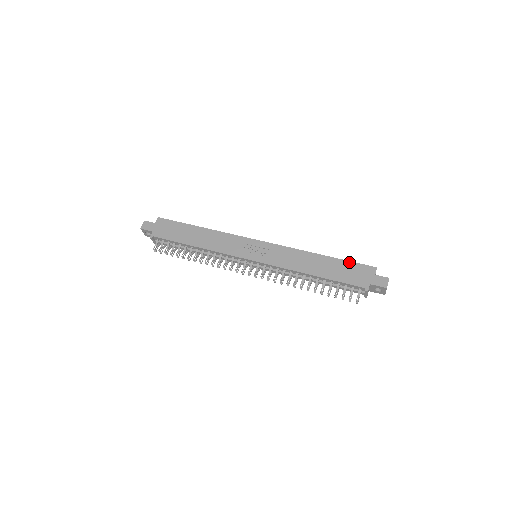
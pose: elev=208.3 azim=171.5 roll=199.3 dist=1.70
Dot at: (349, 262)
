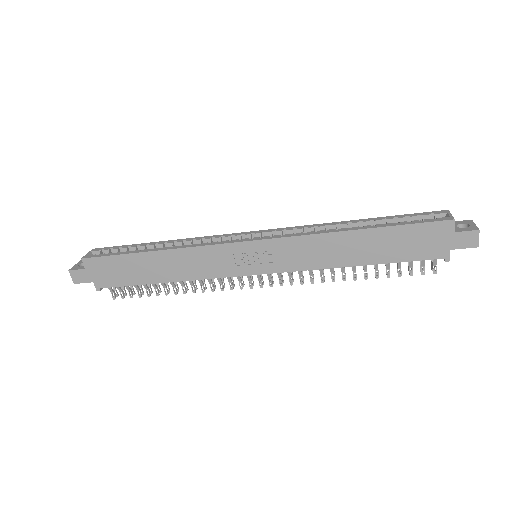
Dot at: (406, 227)
